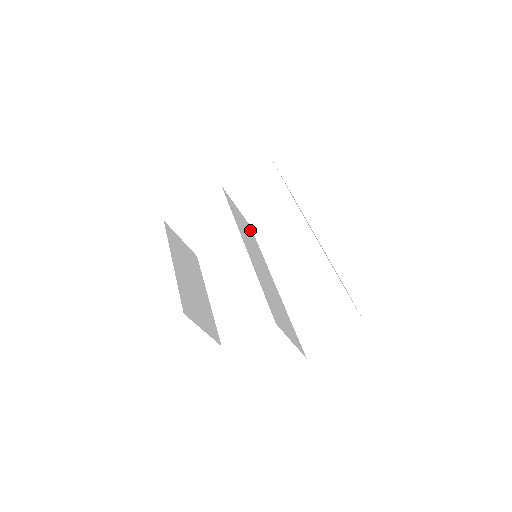
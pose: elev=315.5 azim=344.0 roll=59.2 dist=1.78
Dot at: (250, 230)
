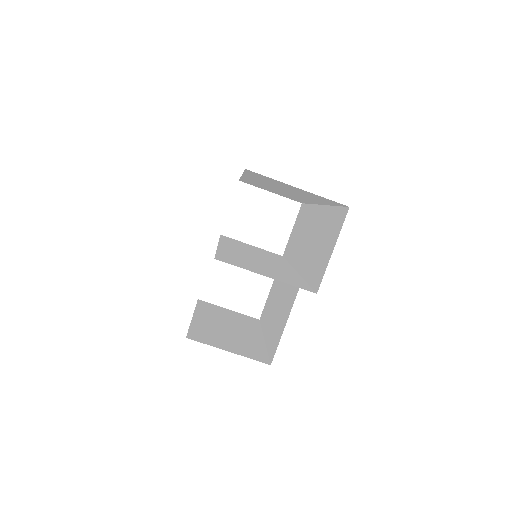
Dot at: occluded
